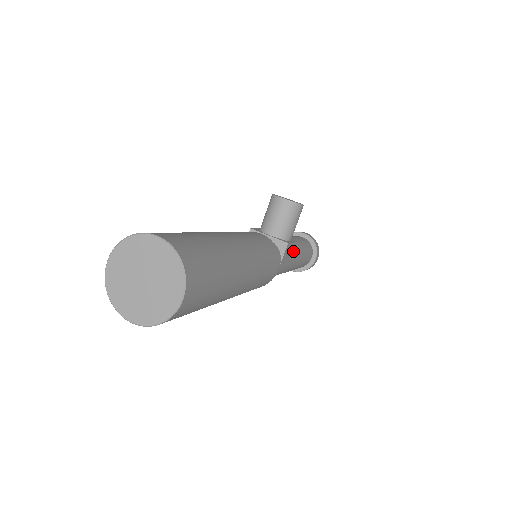
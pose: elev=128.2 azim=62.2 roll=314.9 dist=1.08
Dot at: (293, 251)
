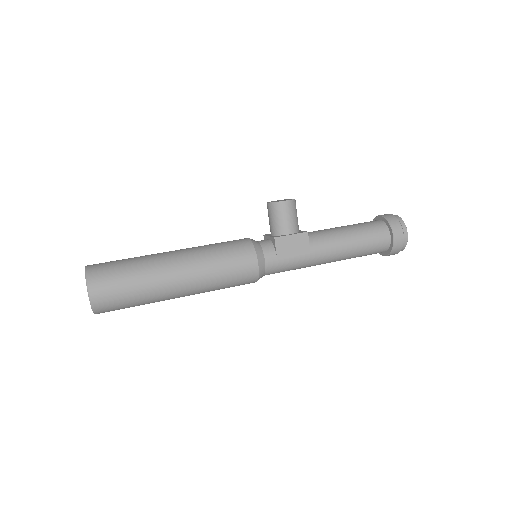
Dot at: (304, 241)
